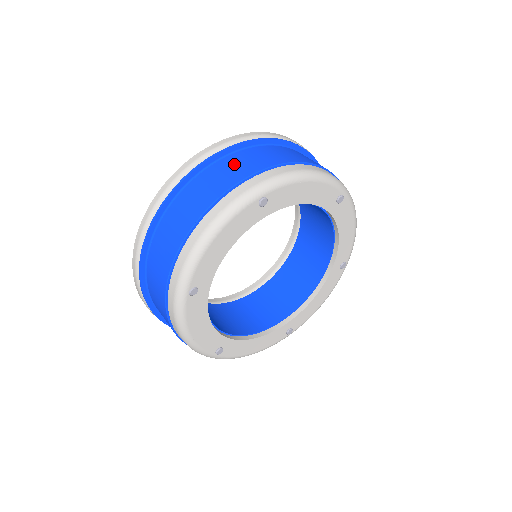
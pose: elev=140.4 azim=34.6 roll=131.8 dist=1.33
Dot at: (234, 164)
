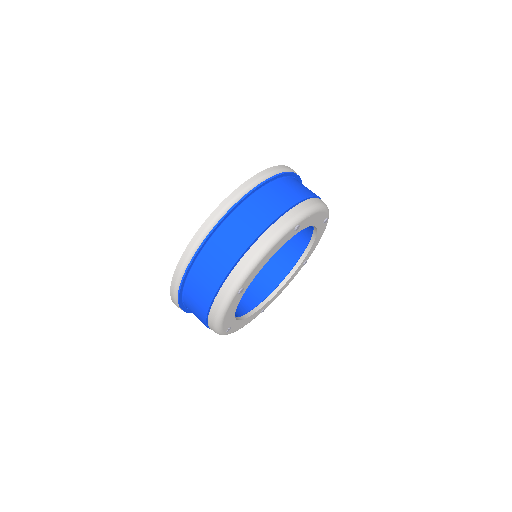
Dot at: (207, 268)
